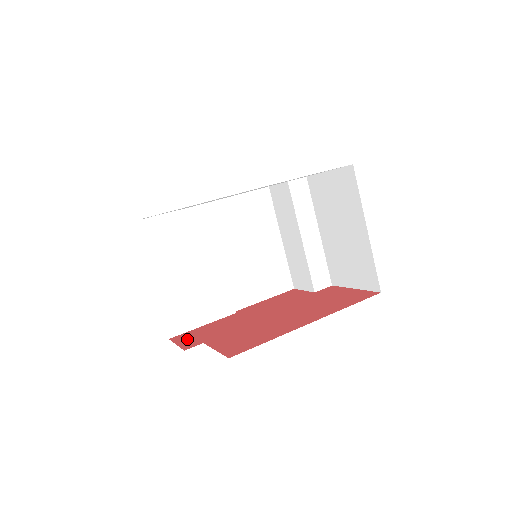
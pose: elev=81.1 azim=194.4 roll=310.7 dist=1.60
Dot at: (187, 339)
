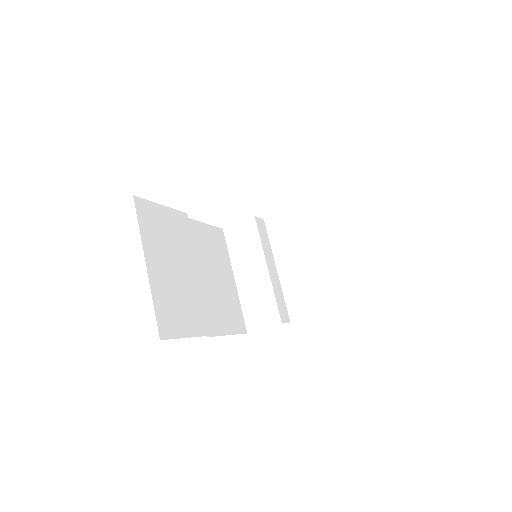
Dot at: occluded
